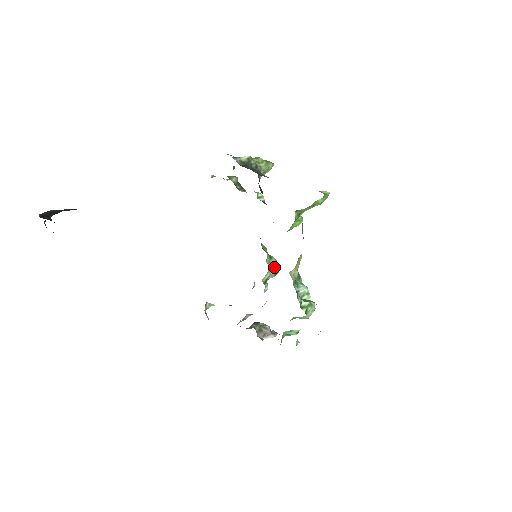
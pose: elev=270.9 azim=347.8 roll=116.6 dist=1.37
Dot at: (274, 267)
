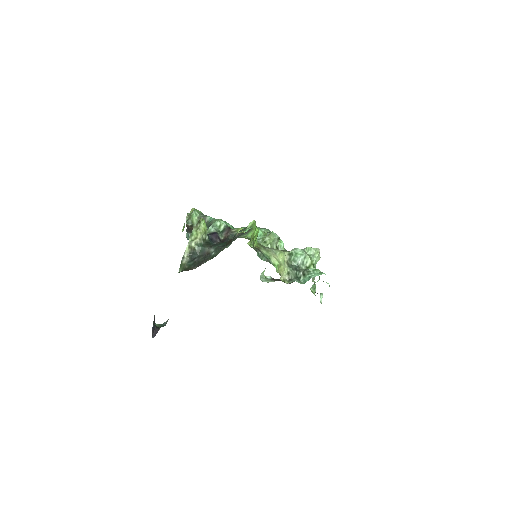
Dot at: (273, 241)
